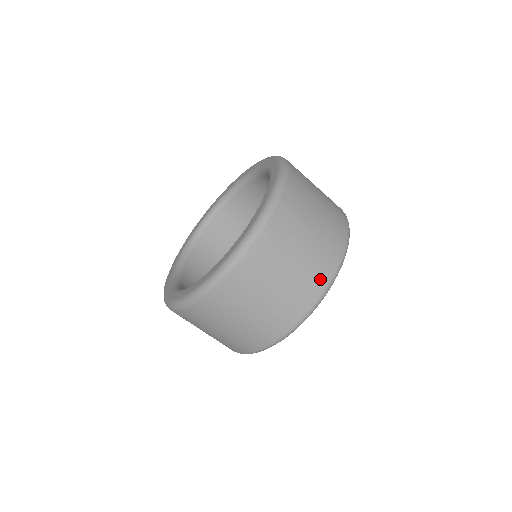
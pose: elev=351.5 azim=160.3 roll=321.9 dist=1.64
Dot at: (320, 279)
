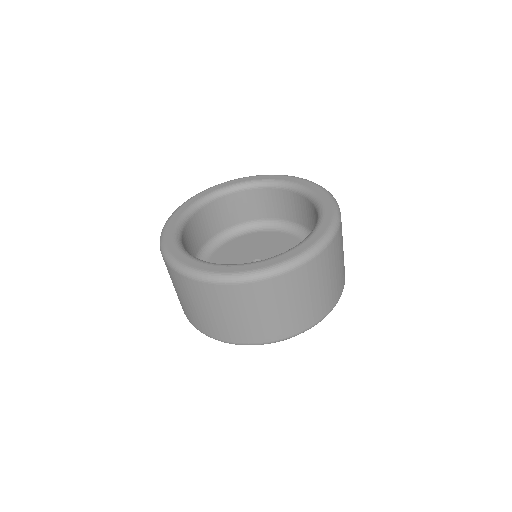
Dot at: (297, 327)
